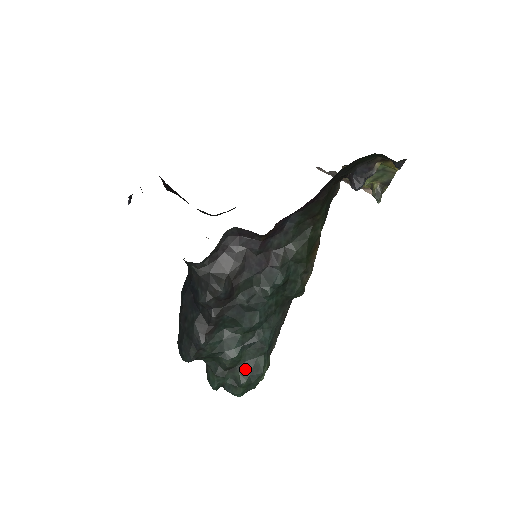
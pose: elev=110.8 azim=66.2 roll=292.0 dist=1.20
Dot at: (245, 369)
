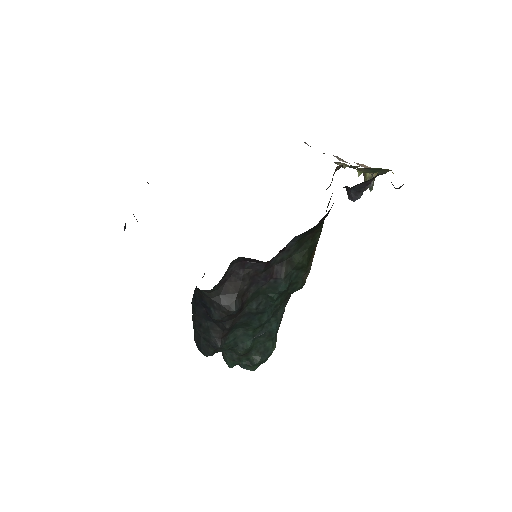
Dot at: (257, 353)
